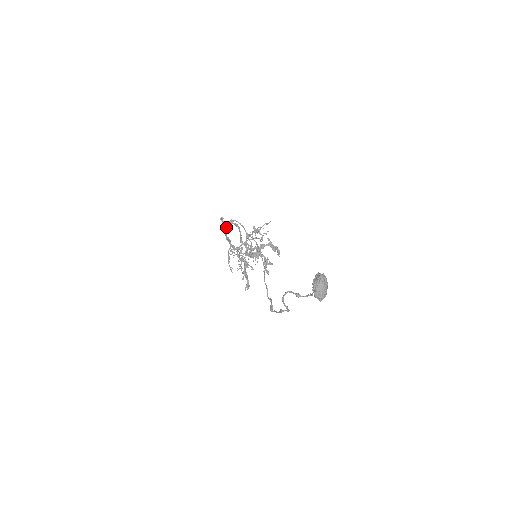
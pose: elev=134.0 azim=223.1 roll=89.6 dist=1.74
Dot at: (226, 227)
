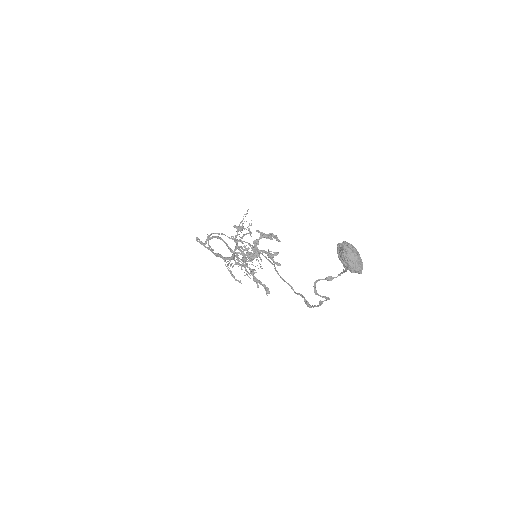
Dot at: occluded
